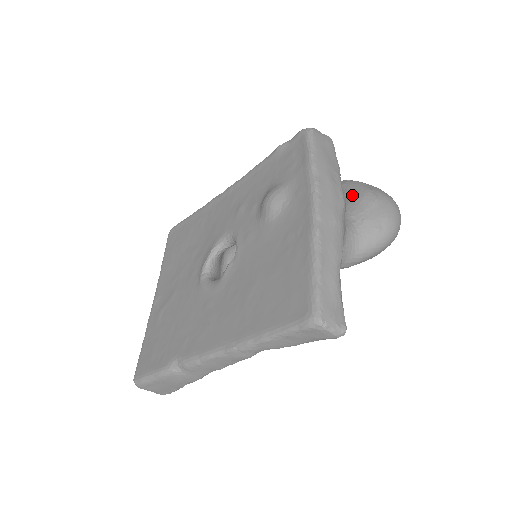
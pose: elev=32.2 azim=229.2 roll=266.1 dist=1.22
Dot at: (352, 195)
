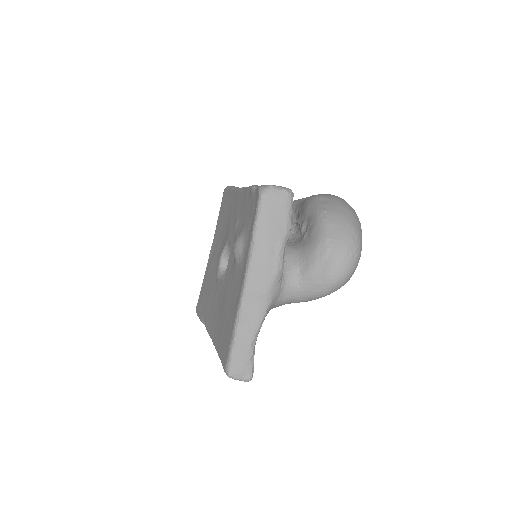
Dot at: (312, 240)
